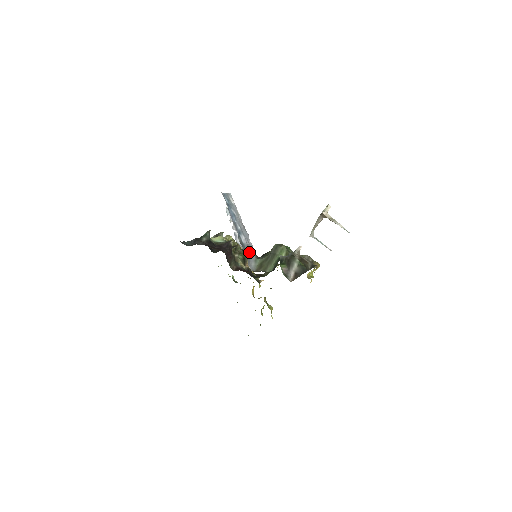
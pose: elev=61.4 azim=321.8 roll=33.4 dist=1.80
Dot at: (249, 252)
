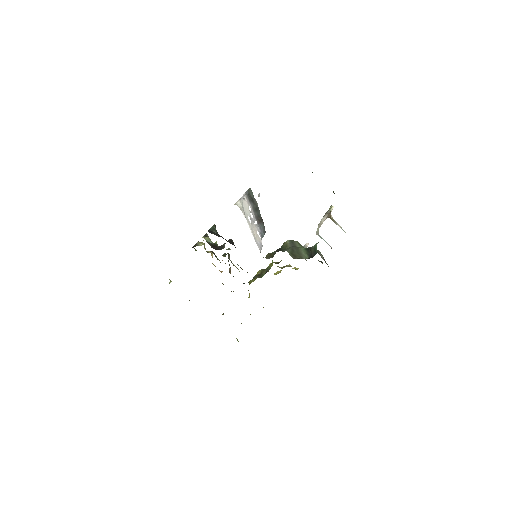
Dot at: occluded
